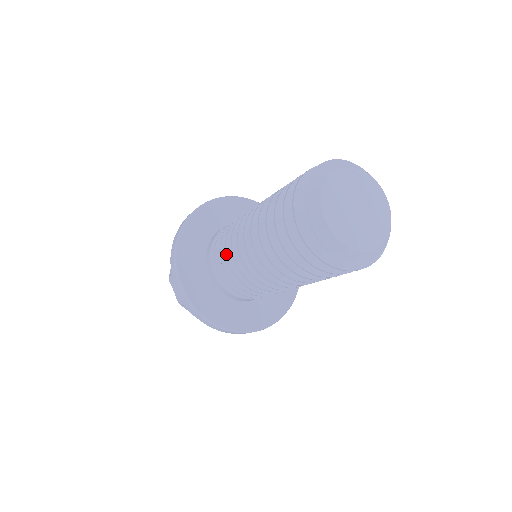
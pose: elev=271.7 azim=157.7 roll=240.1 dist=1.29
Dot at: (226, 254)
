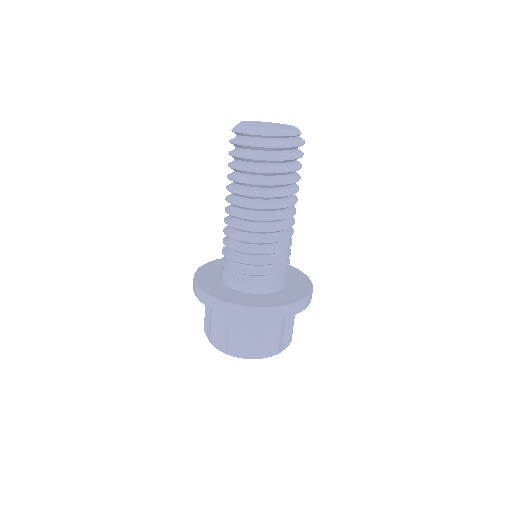
Dot at: (243, 251)
